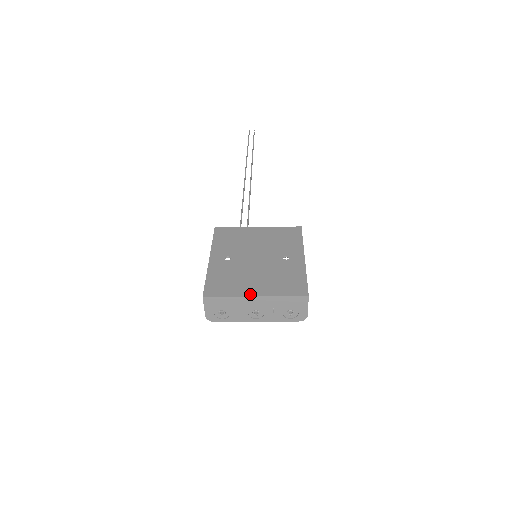
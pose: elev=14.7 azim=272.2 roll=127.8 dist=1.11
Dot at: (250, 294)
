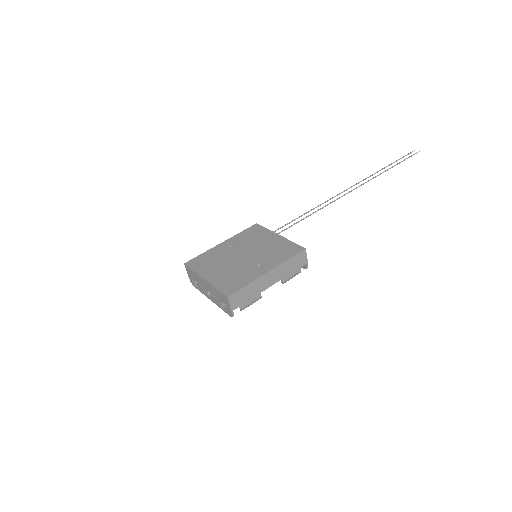
Dot at: (204, 276)
